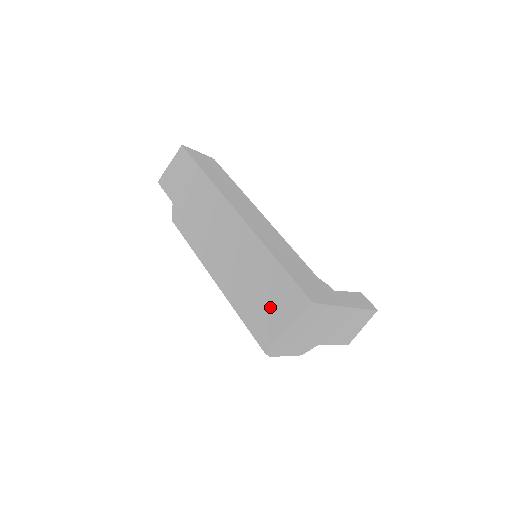
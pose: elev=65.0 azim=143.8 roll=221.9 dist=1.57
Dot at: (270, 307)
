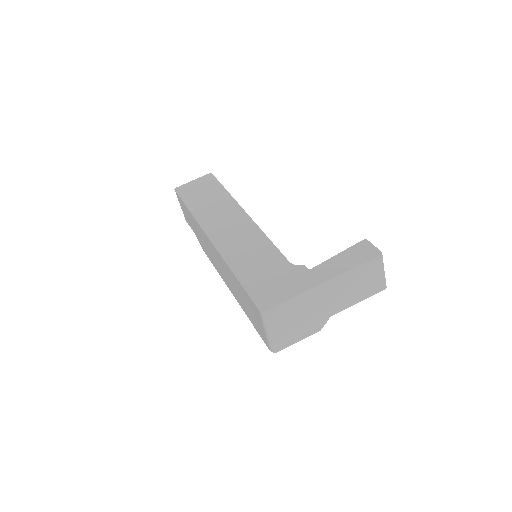
Dot at: (253, 316)
